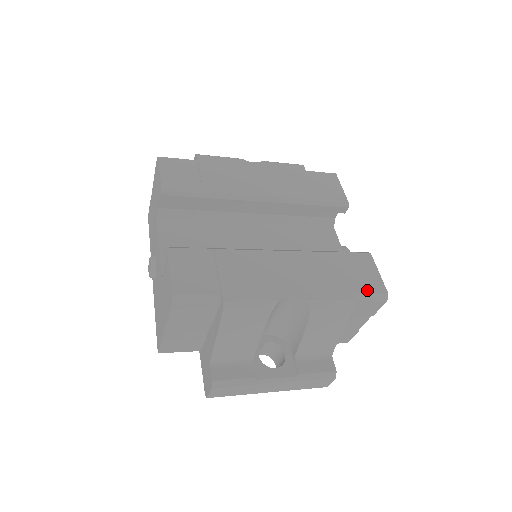
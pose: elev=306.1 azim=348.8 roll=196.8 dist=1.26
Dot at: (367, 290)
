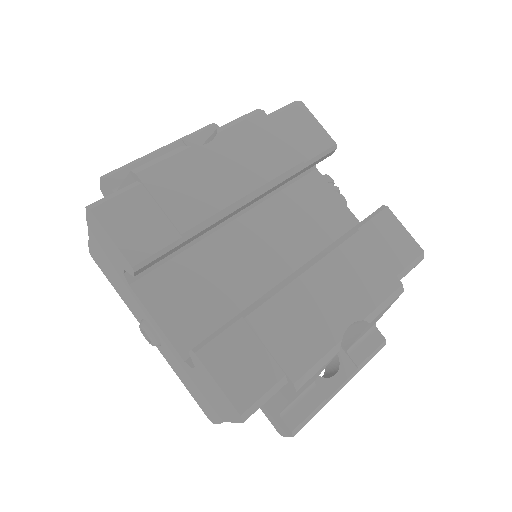
Dot at: (406, 262)
